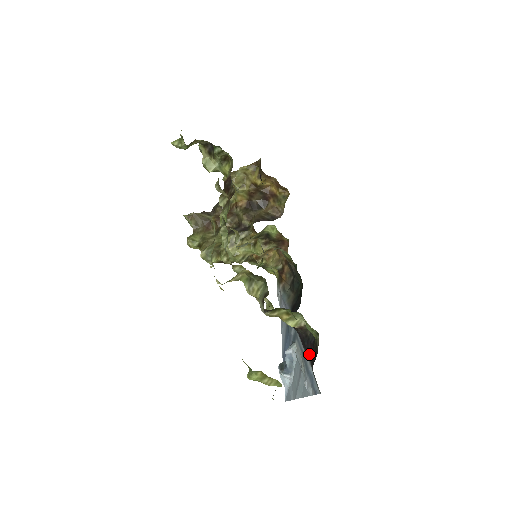
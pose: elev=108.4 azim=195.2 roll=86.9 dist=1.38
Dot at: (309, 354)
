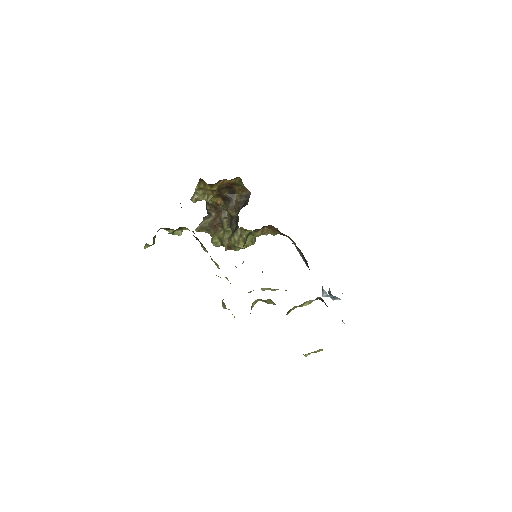
Dot at: occluded
